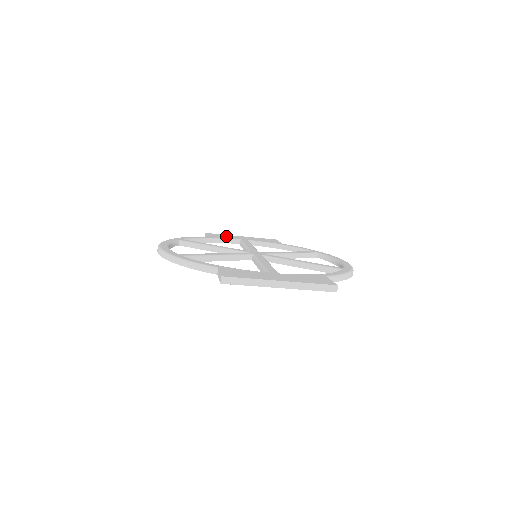
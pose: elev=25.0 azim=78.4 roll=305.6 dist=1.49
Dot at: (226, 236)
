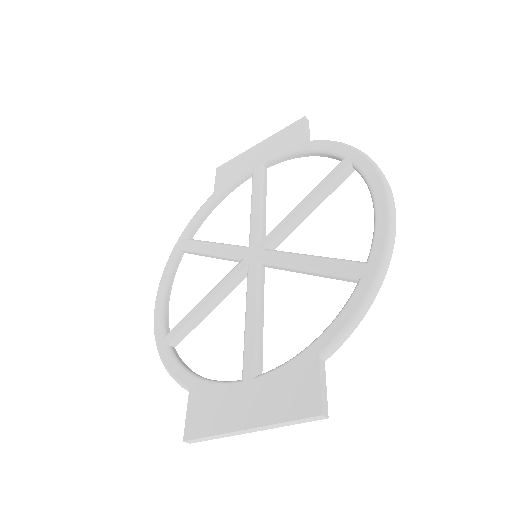
Dot at: (237, 166)
